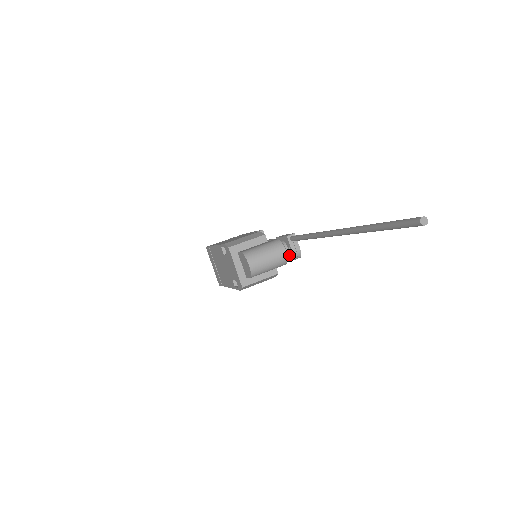
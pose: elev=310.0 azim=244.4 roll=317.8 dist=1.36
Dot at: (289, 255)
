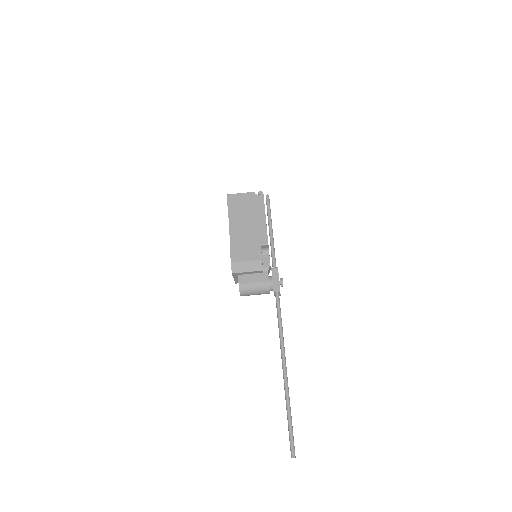
Dot at: occluded
